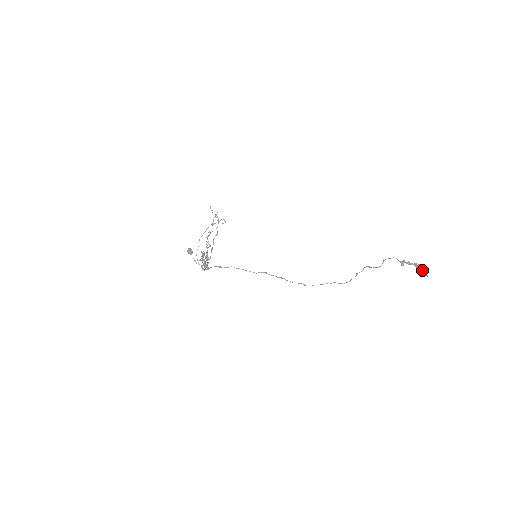
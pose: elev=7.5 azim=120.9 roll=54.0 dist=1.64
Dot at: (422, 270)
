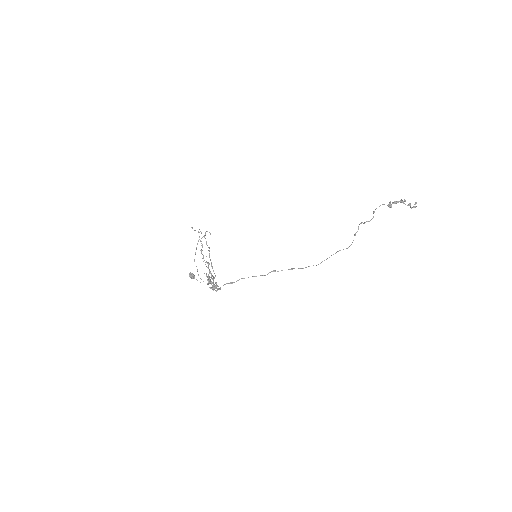
Dot at: (409, 203)
